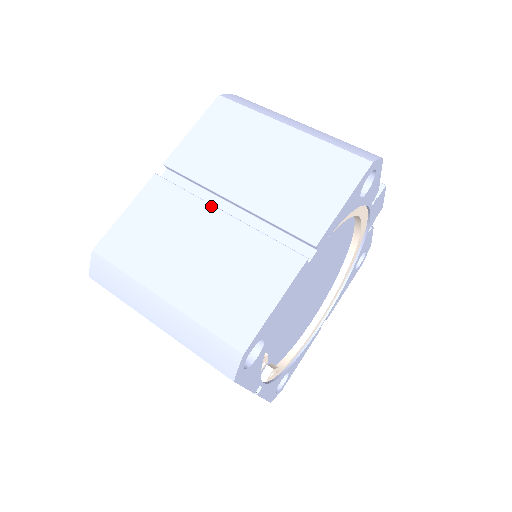
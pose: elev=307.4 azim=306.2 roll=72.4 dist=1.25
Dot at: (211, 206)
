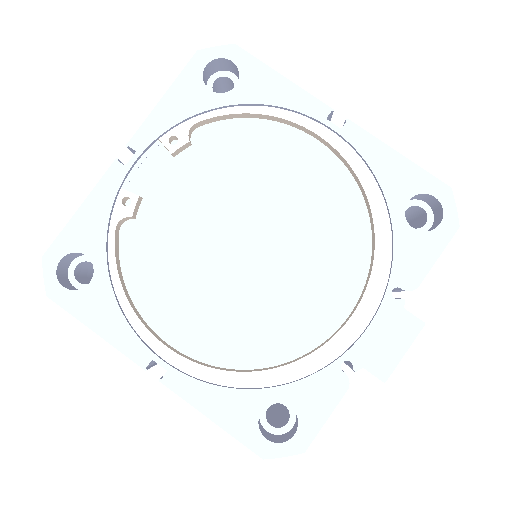
Dot at: occluded
